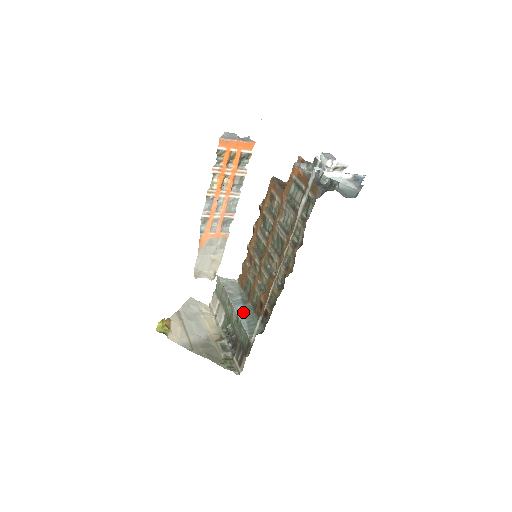
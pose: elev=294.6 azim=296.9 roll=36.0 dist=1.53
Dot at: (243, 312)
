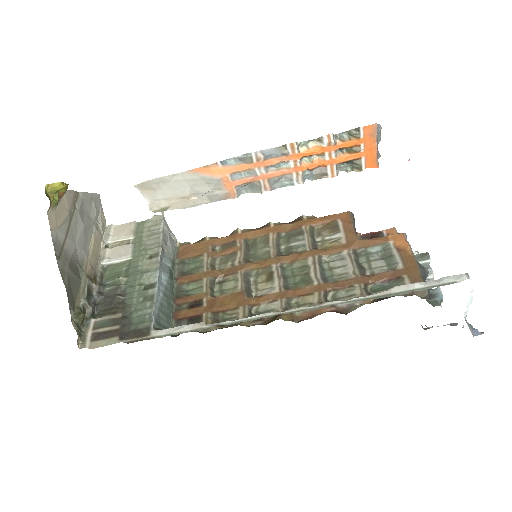
Dot at: (164, 286)
